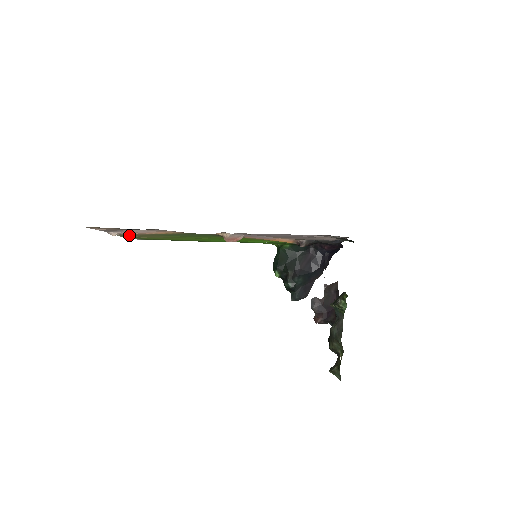
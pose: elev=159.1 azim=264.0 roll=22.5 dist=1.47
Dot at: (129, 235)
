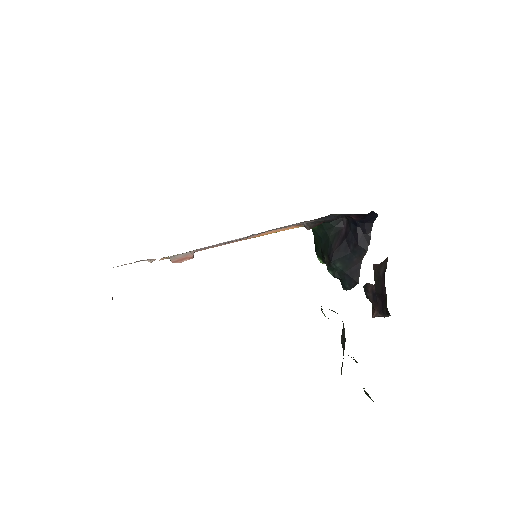
Dot at: occluded
